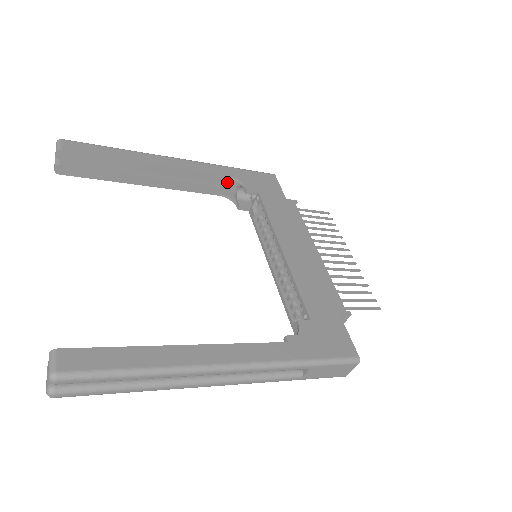
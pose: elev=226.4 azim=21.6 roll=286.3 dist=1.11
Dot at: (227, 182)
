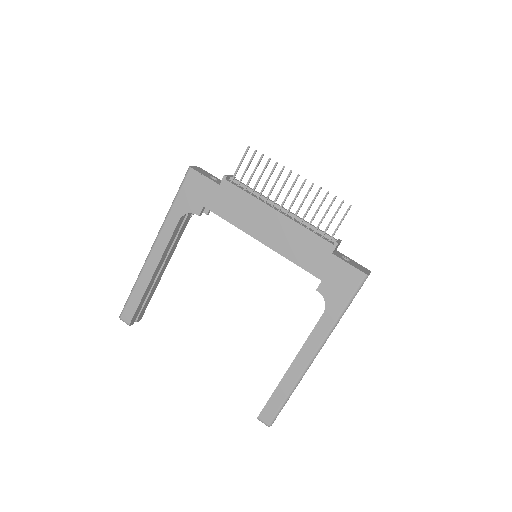
Dot at: (184, 217)
